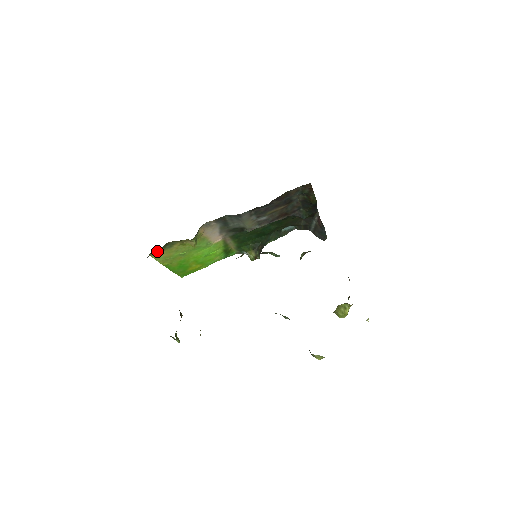
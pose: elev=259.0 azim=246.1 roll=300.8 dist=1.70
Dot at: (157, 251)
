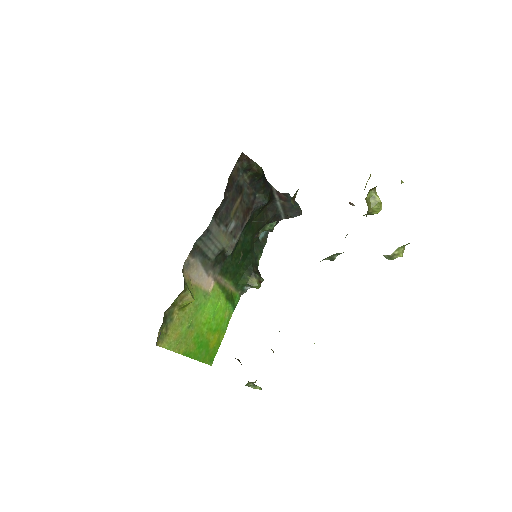
Dot at: (162, 335)
